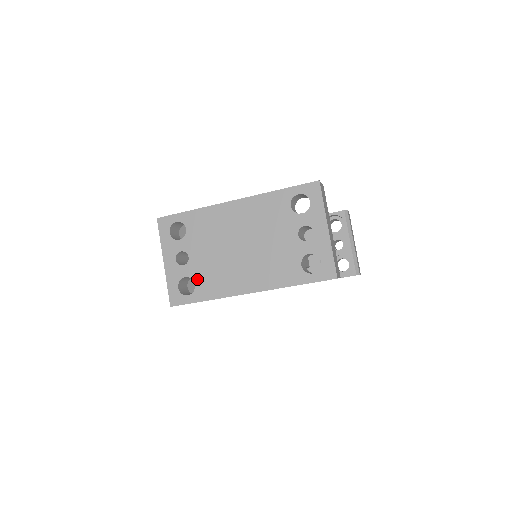
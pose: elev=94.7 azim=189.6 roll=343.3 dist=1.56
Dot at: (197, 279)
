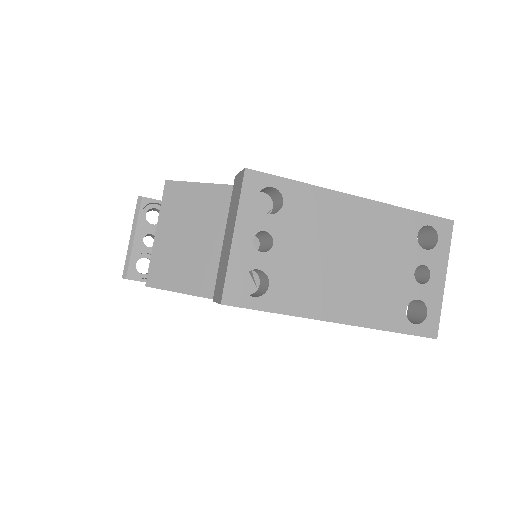
Dot at: (275, 279)
